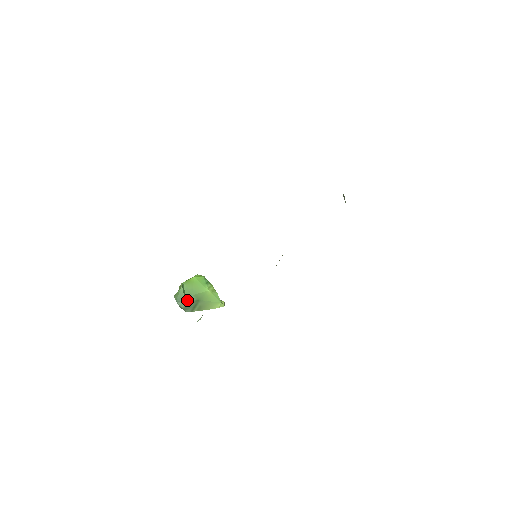
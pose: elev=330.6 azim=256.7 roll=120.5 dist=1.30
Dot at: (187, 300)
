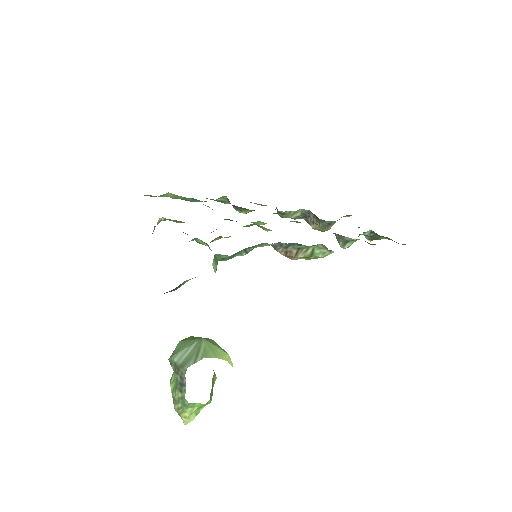
Dot at: (187, 347)
